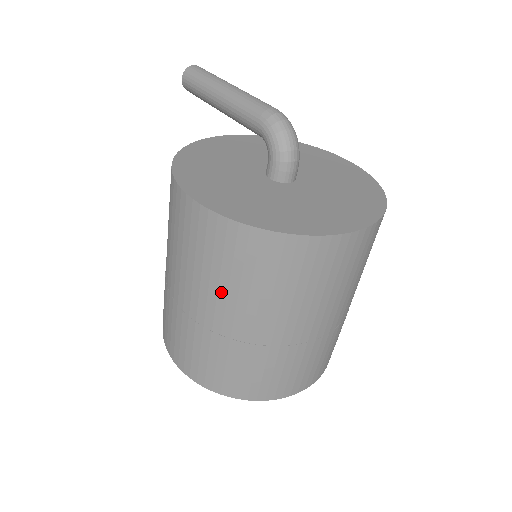
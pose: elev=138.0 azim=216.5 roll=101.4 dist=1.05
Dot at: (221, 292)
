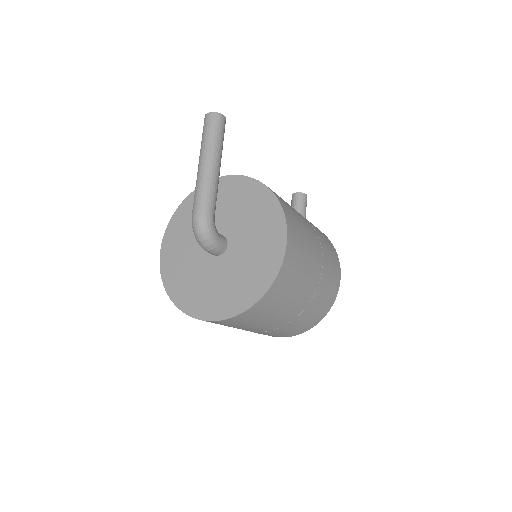
Dot at: occluded
